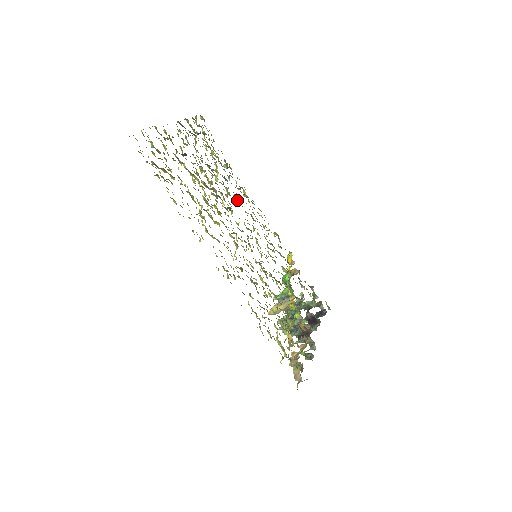
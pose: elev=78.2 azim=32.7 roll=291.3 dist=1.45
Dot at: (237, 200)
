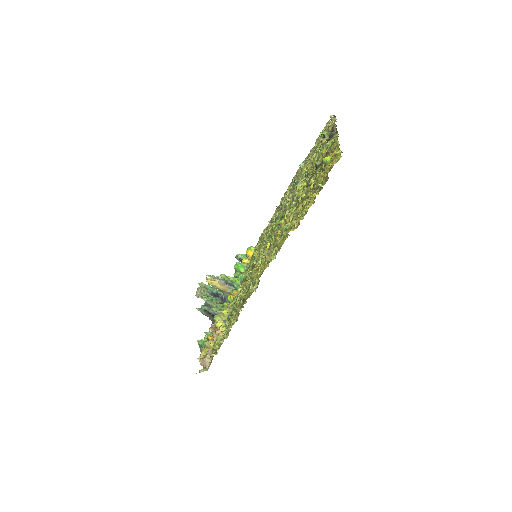
Dot at: (285, 202)
